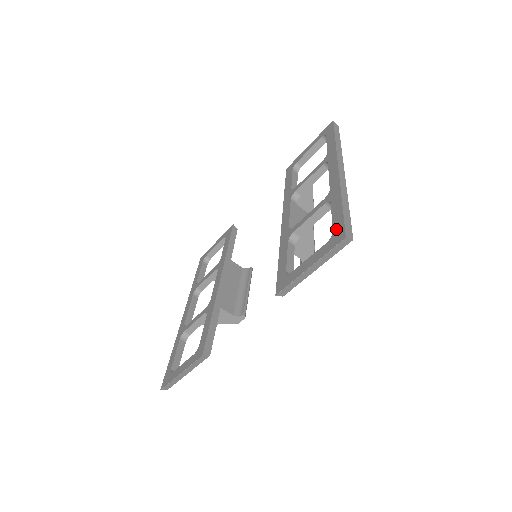
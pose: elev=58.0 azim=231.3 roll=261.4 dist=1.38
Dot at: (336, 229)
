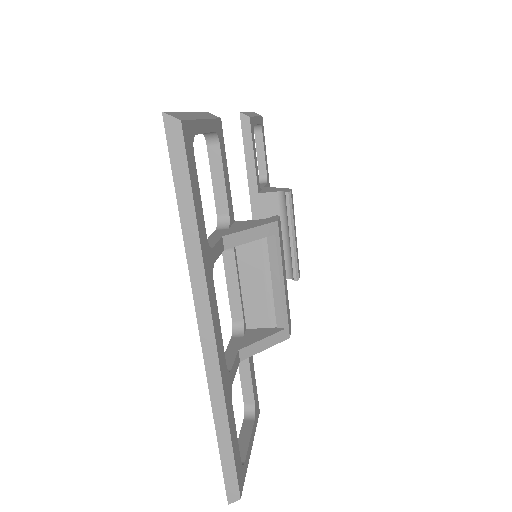
Dot at: occluded
